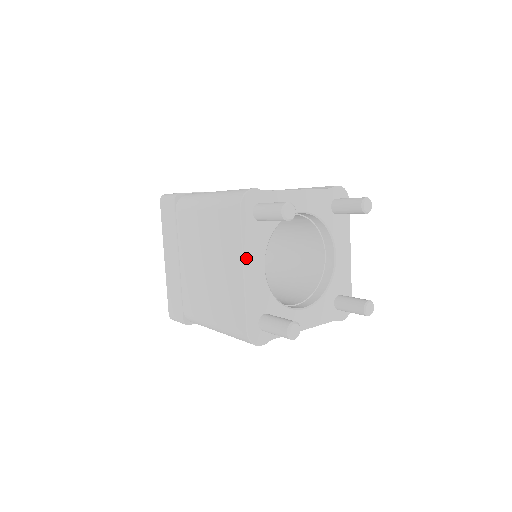
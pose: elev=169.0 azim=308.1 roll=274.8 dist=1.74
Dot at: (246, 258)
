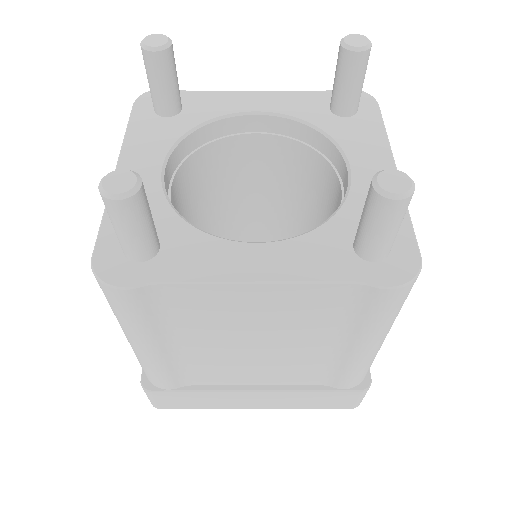
Dot at: (126, 154)
